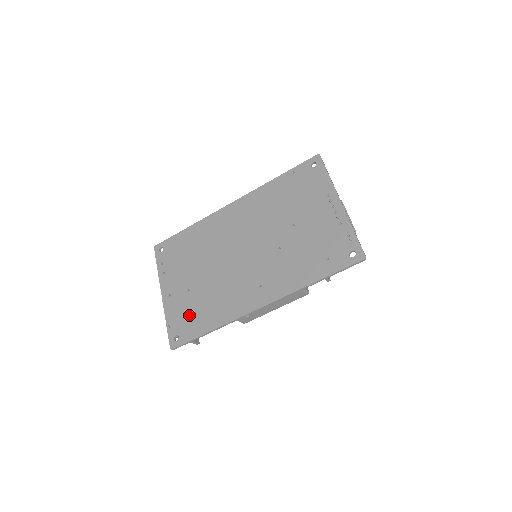
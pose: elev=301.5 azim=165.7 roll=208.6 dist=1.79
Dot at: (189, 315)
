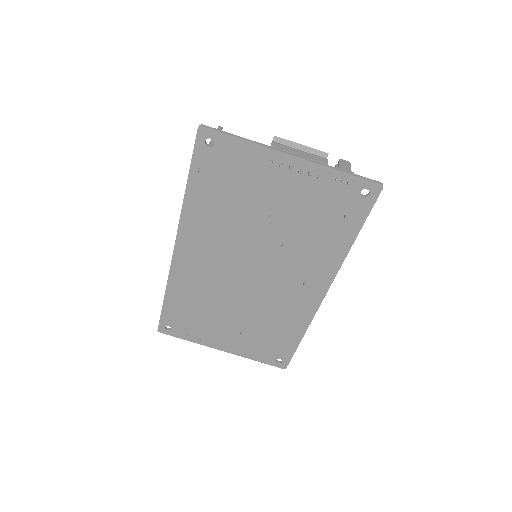
Dot at: (268, 344)
